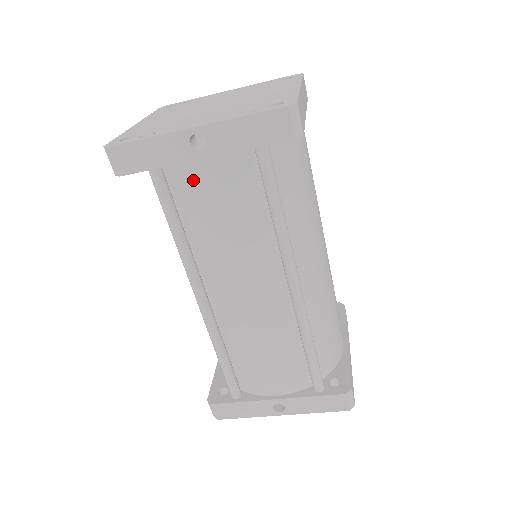
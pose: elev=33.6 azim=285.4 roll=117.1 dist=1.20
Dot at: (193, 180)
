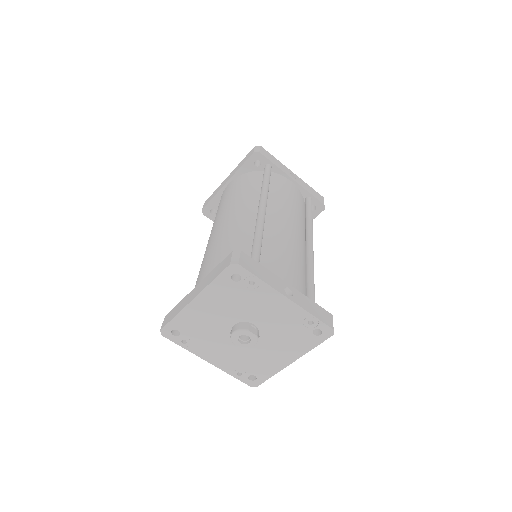
Dot at: (283, 181)
